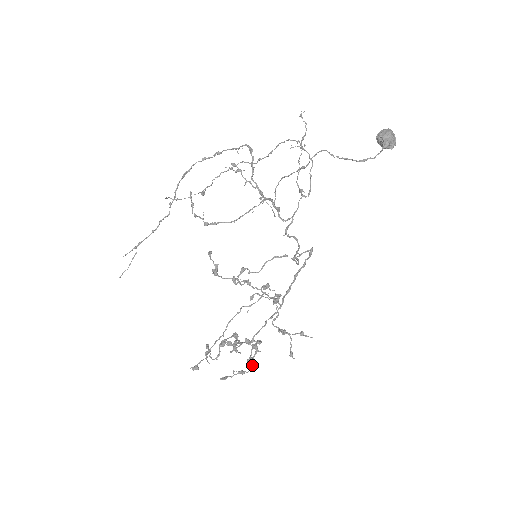
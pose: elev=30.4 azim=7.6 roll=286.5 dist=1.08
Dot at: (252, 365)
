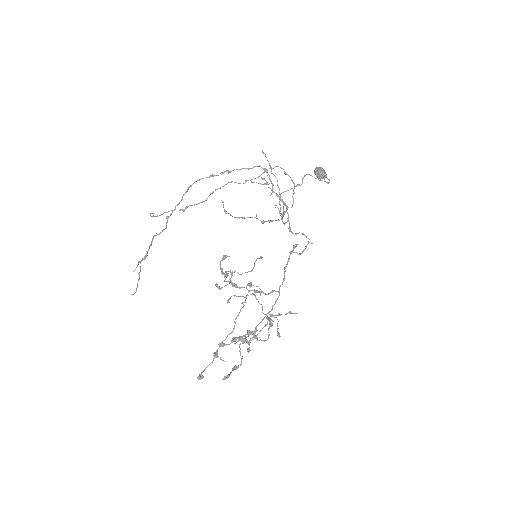
Dot at: (242, 358)
